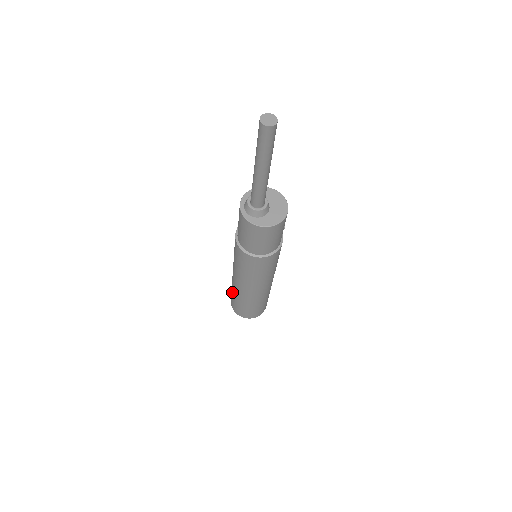
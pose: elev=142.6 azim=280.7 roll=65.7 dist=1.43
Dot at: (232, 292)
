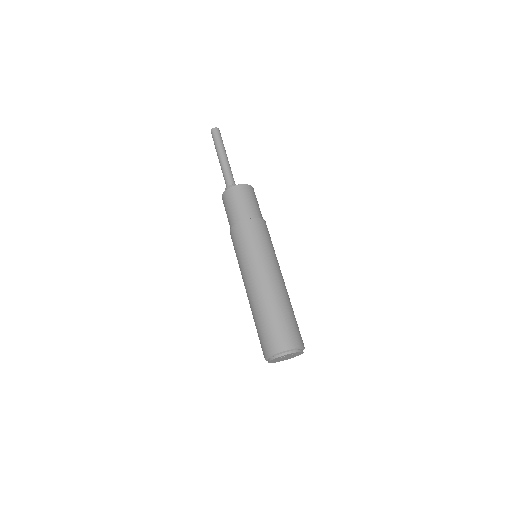
Dot at: (257, 321)
